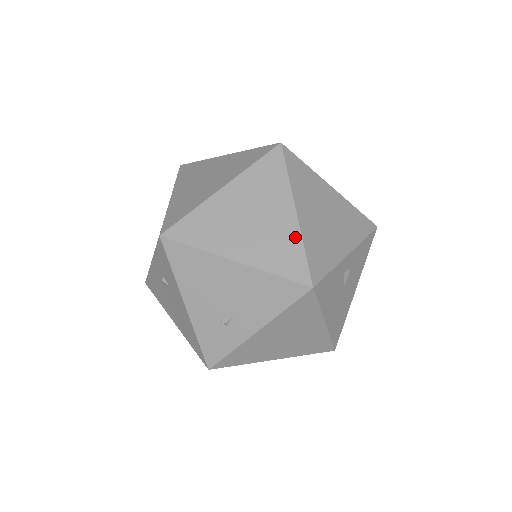
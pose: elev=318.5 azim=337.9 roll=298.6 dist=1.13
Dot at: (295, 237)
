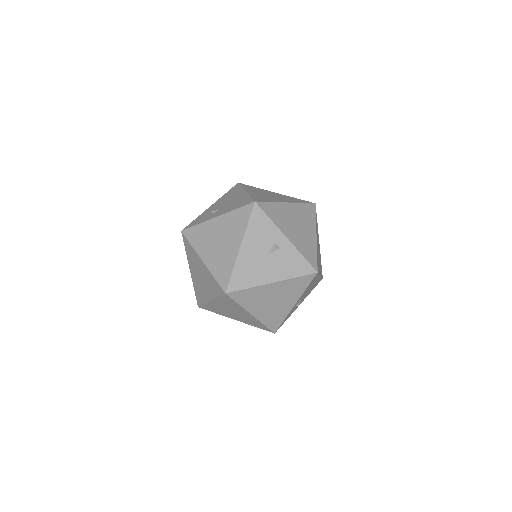
Dot at: (274, 201)
